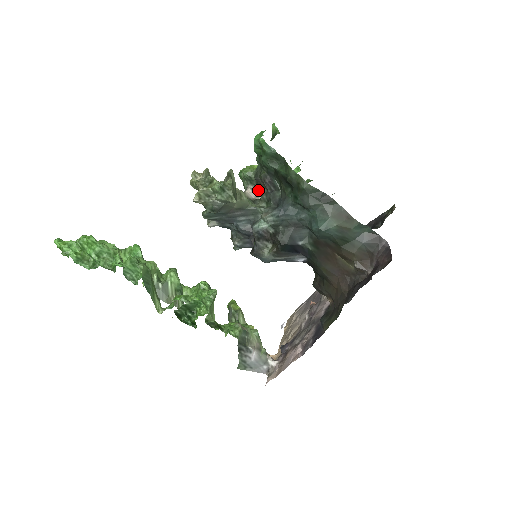
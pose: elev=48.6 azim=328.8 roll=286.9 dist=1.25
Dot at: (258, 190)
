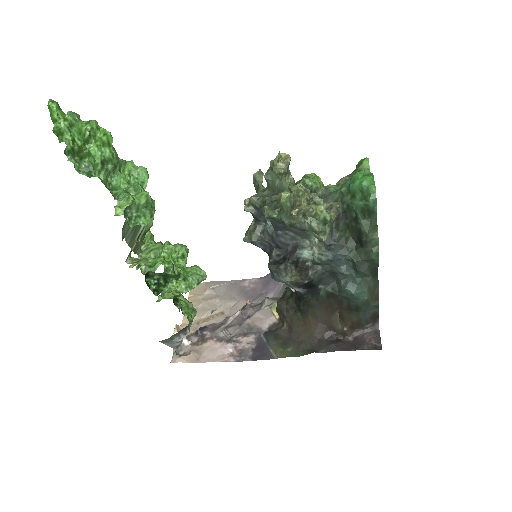
Dot at: occluded
